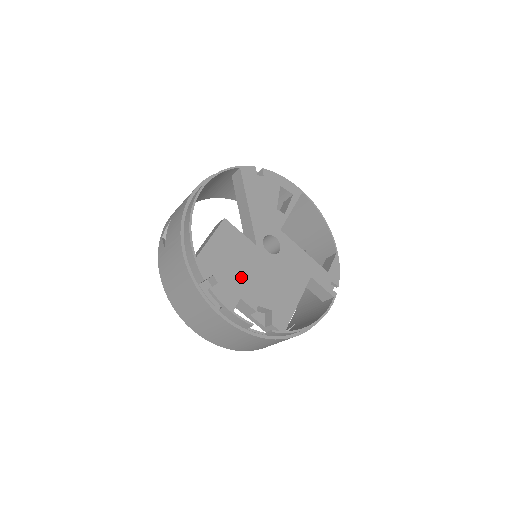
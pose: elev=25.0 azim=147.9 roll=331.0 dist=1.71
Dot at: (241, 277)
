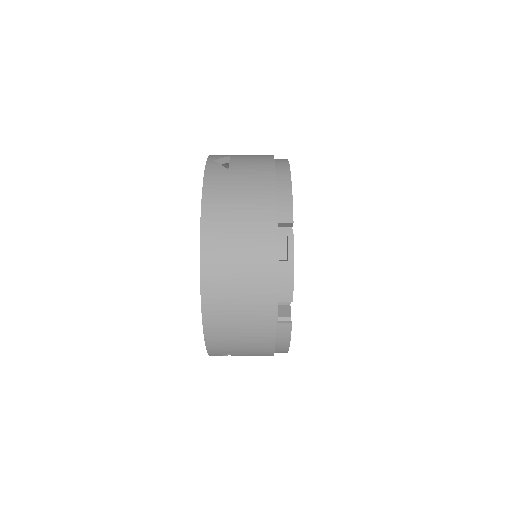
Dot at: occluded
